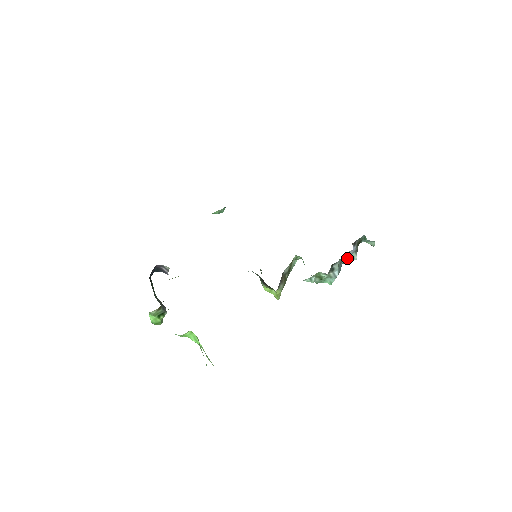
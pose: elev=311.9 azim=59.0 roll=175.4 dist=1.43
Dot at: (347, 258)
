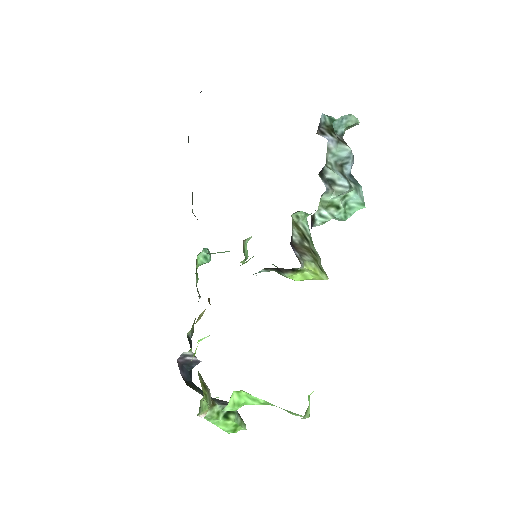
Dot at: (340, 159)
